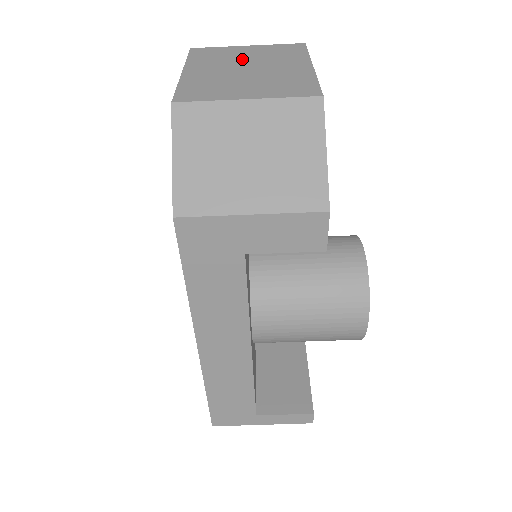
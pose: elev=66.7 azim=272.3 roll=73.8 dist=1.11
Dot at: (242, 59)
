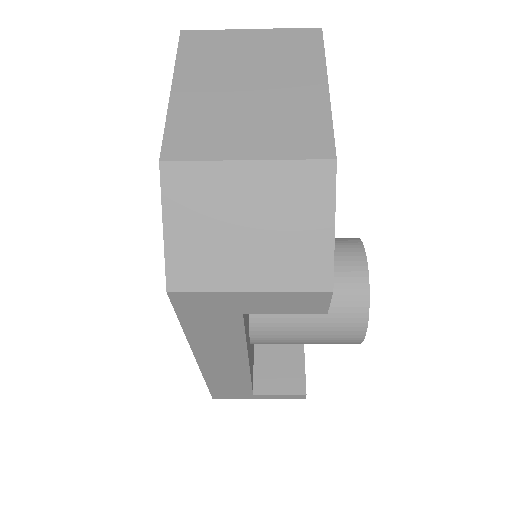
Dot at: (243, 63)
